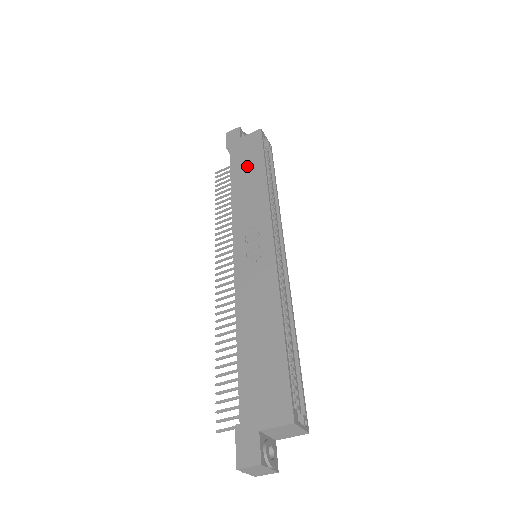
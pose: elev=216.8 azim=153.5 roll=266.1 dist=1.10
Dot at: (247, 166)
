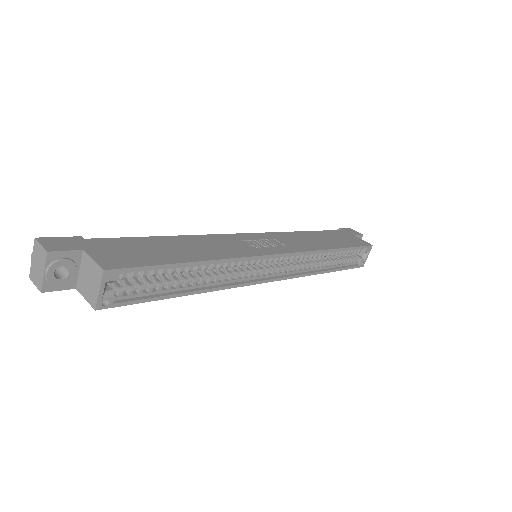
Dot at: (333, 238)
